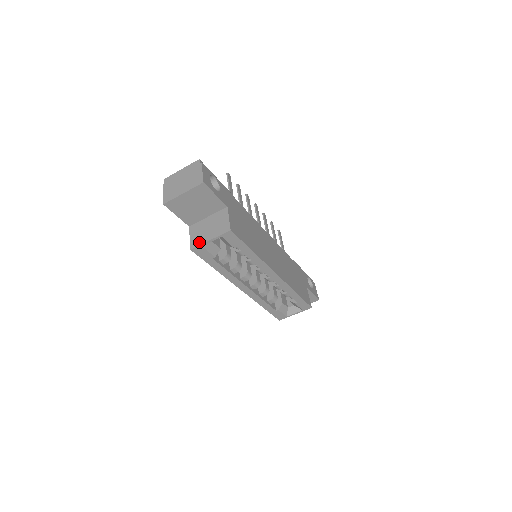
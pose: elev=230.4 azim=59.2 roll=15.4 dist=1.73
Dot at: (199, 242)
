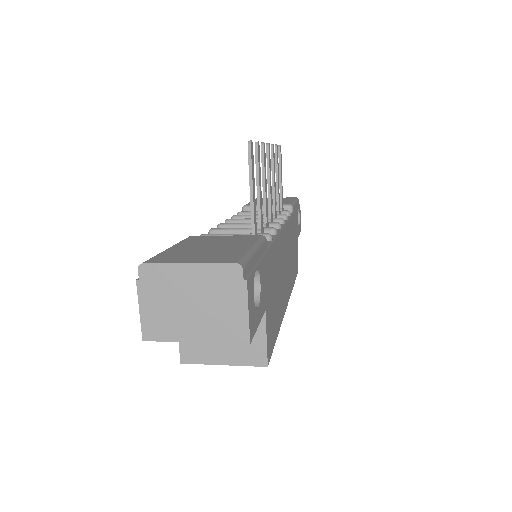
Dot at: (199, 358)
